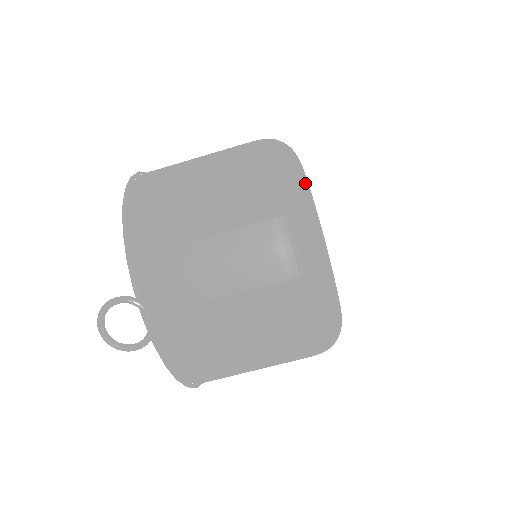
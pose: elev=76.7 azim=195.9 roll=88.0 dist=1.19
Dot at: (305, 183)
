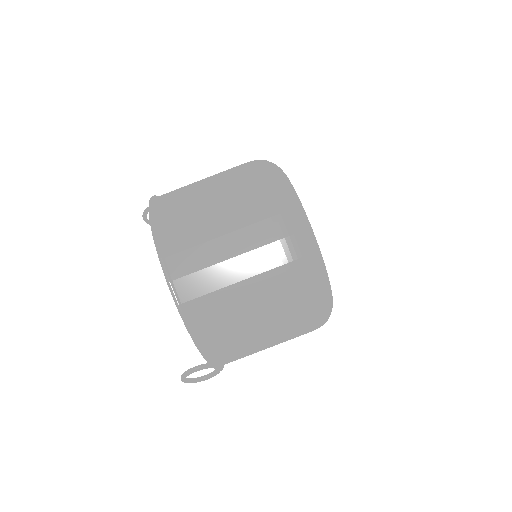
Dot at: (320, 257)
